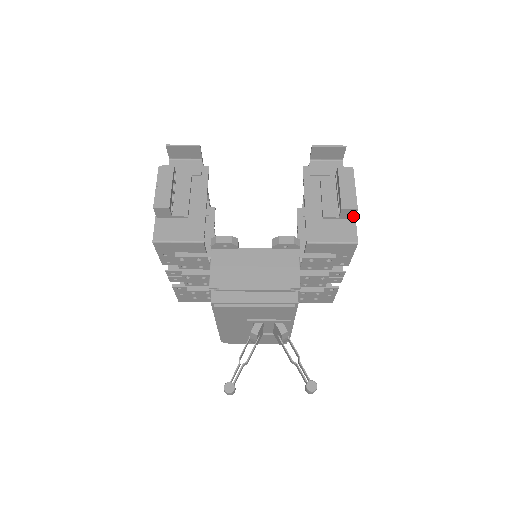
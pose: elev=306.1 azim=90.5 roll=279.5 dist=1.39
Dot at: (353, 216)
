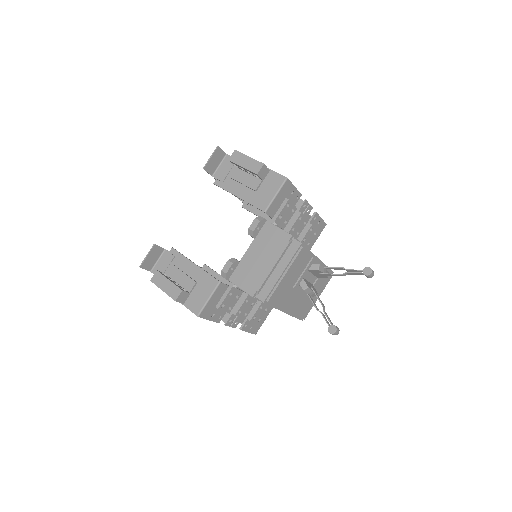
Dot at: (267, 170)
